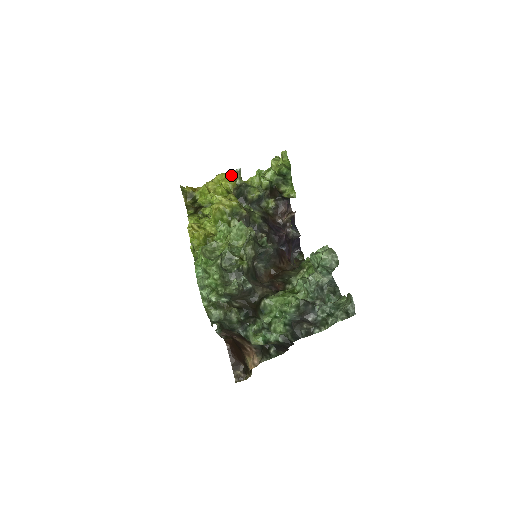
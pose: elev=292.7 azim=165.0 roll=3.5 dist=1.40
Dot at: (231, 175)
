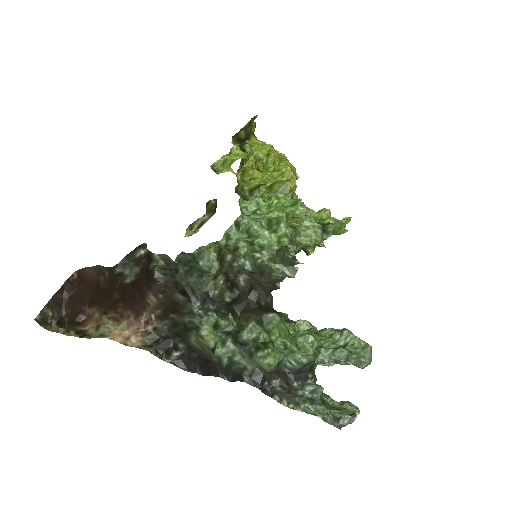
Dot at: occluded
